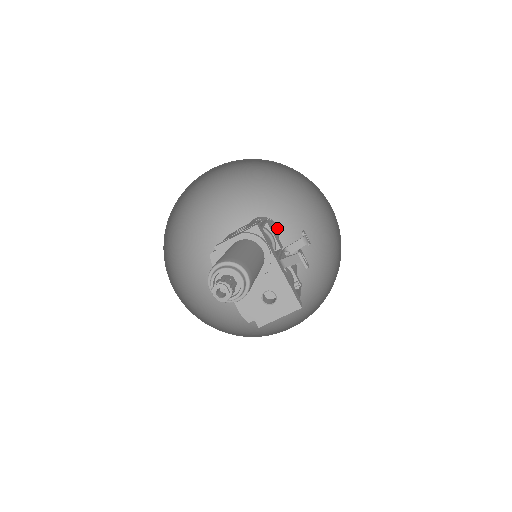
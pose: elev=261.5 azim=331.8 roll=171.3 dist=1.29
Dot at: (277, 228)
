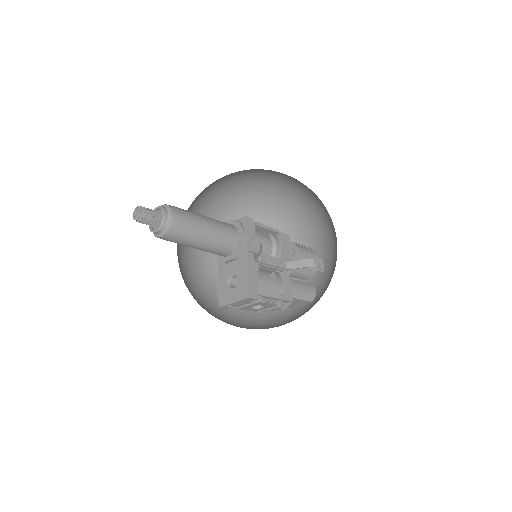
Dot at: (313, 258)
